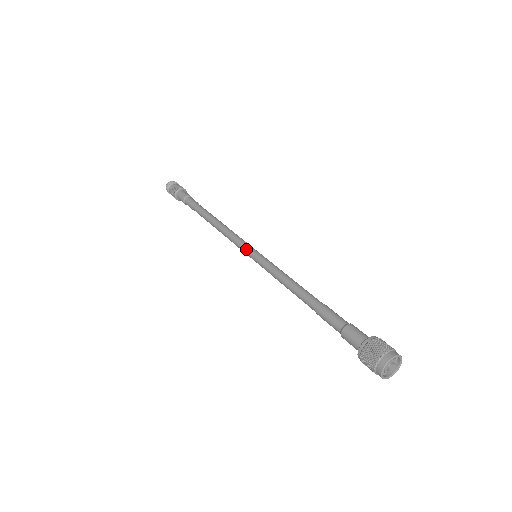
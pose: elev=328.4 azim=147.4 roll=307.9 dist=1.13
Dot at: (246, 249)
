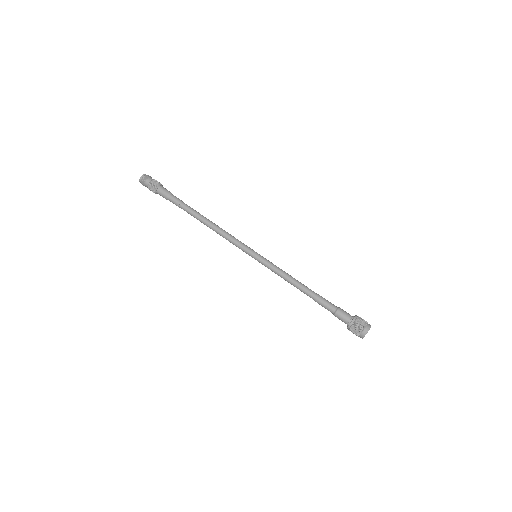
Dot at: occluded
